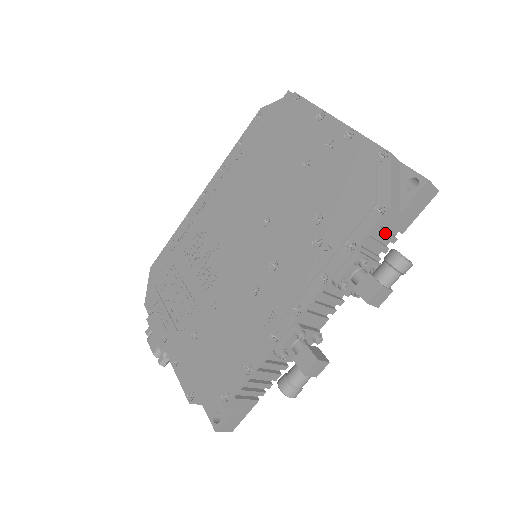
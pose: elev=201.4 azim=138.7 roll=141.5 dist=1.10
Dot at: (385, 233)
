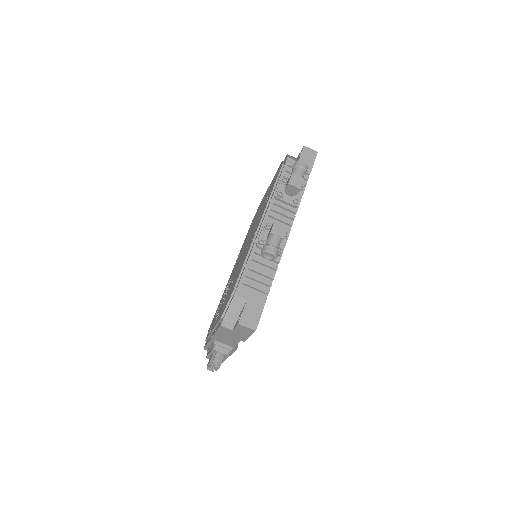
Dot at: occluded
